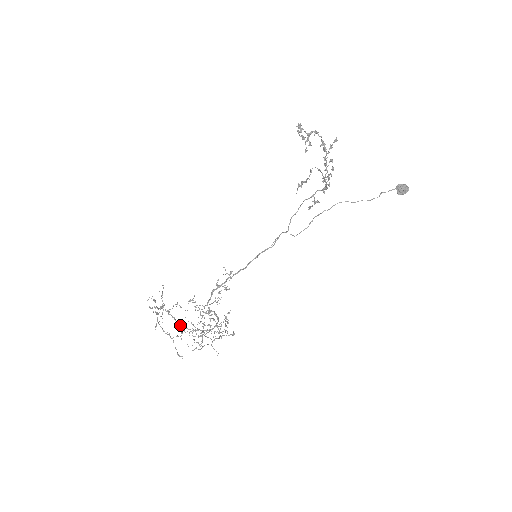
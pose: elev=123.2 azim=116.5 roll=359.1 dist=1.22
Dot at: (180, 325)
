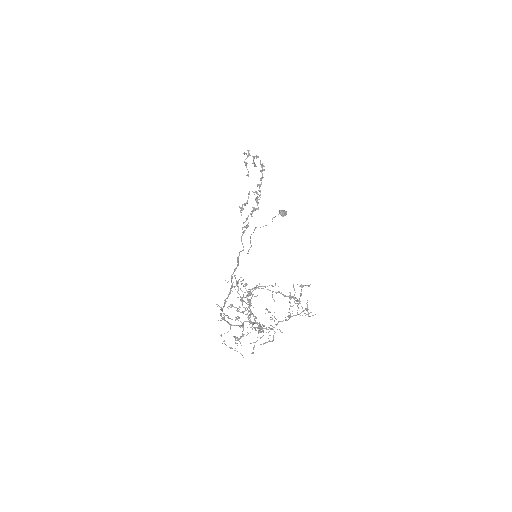
Dot at: (237, 339)
